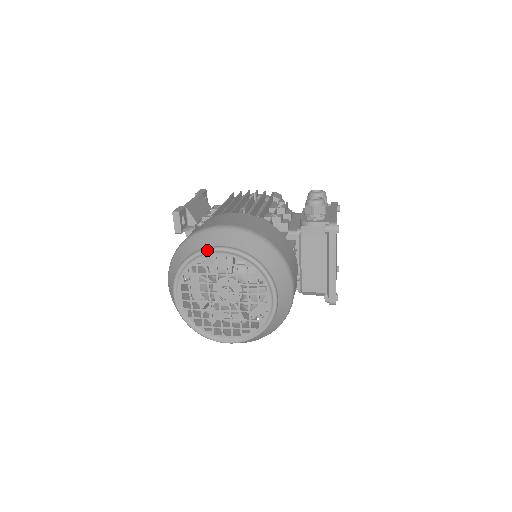
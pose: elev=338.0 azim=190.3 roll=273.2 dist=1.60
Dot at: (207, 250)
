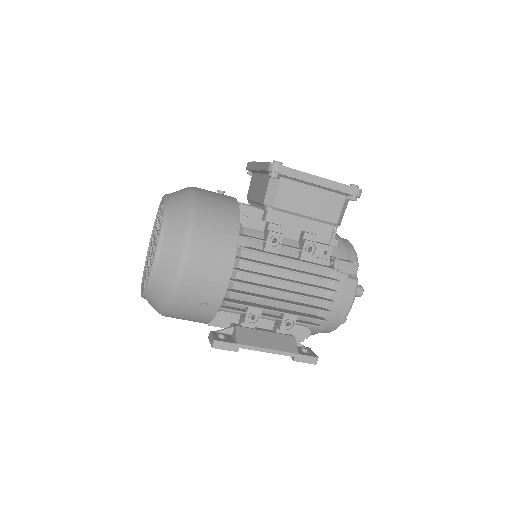
Dot at: (148, 248)
